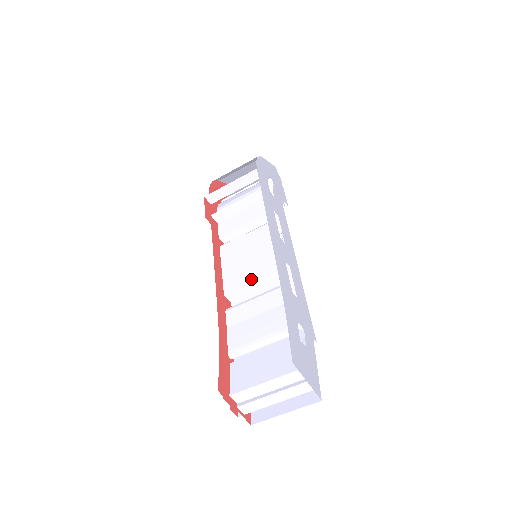
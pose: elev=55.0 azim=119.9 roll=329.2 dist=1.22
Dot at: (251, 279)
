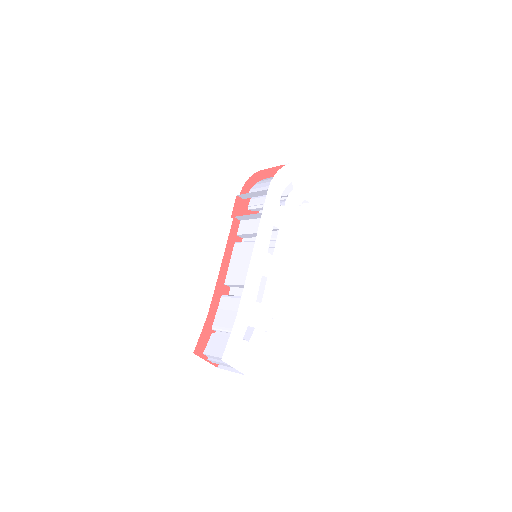
Dot at: (238, 282)
